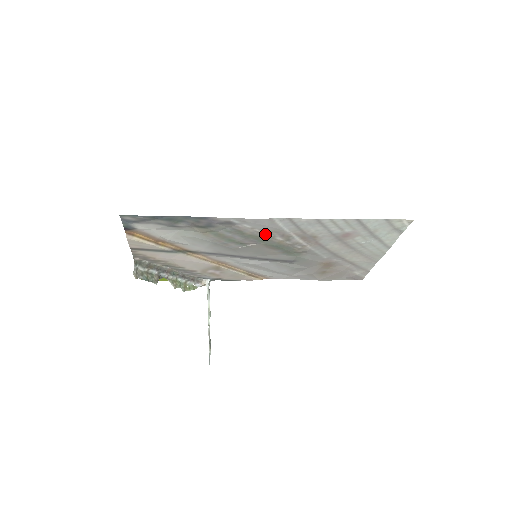
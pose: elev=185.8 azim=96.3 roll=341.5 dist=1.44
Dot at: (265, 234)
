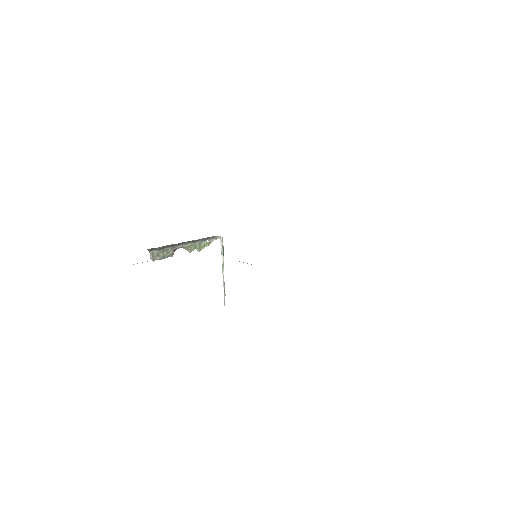
Dot at: occluded
